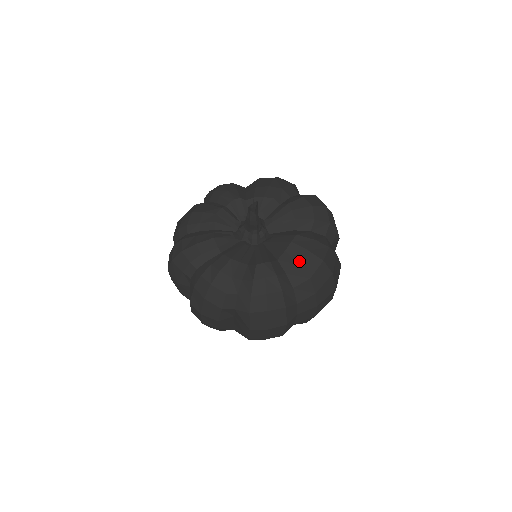
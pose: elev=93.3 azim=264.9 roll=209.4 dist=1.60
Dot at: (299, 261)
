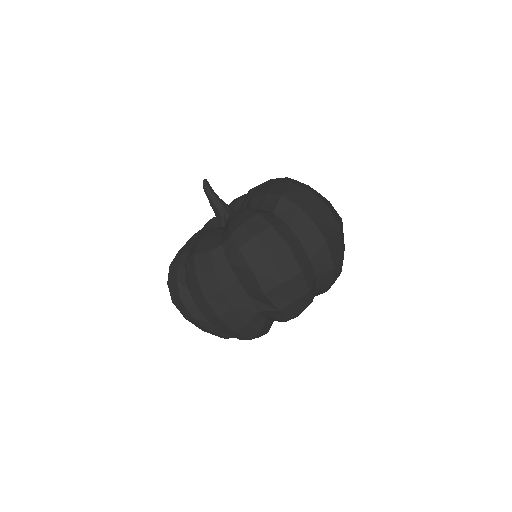
Dot at: (266, 193)
